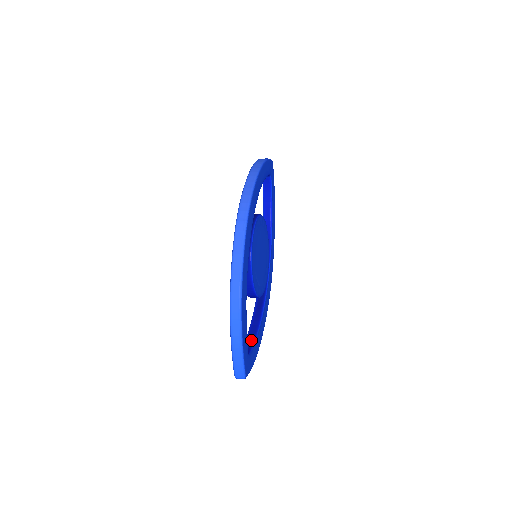
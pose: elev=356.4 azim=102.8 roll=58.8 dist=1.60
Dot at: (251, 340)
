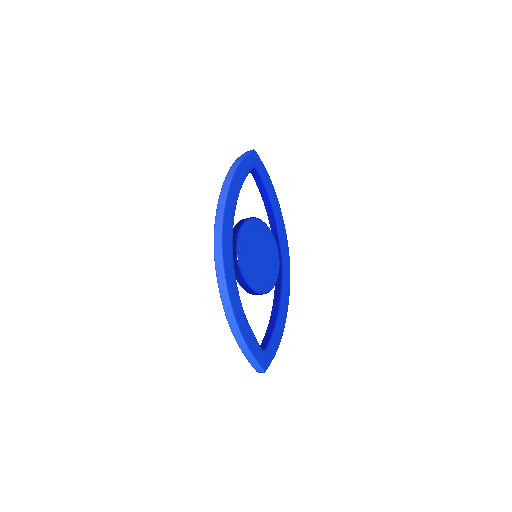
Dot at: (270, 332)
